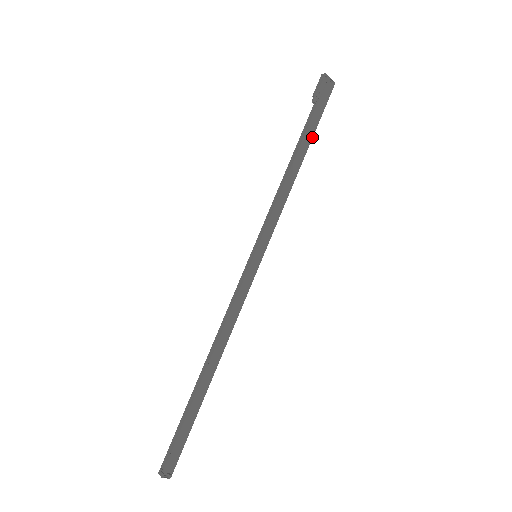
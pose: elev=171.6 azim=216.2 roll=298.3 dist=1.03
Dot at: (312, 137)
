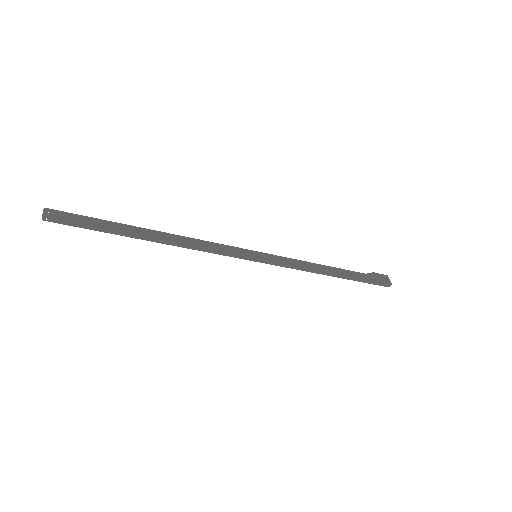
Dot at: (354, 277)
